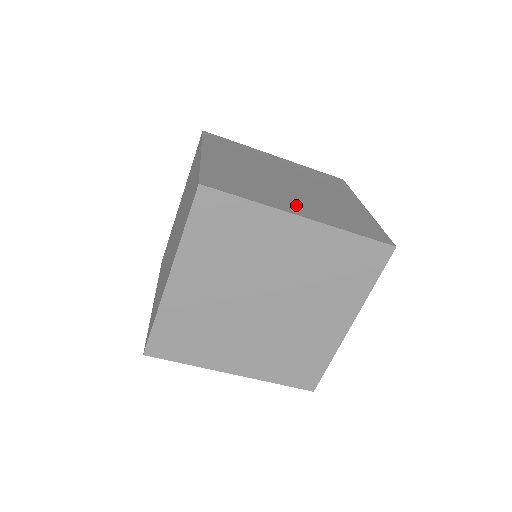
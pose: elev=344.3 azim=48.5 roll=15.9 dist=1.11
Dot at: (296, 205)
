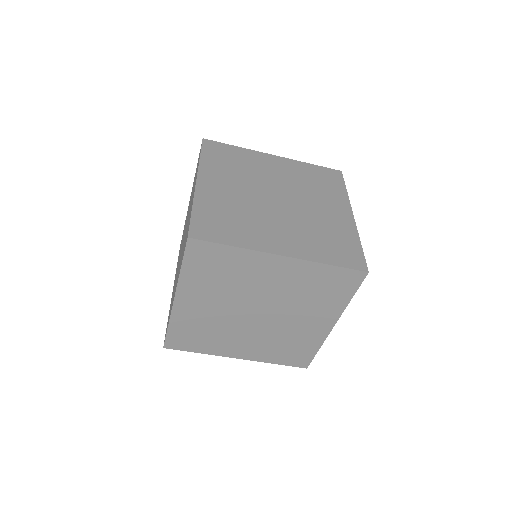
Dot at: occluded
